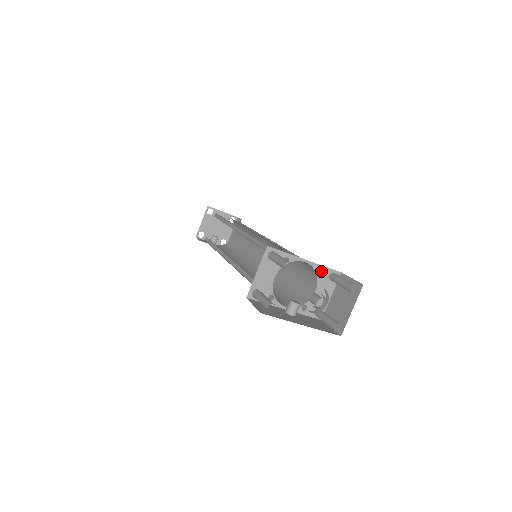
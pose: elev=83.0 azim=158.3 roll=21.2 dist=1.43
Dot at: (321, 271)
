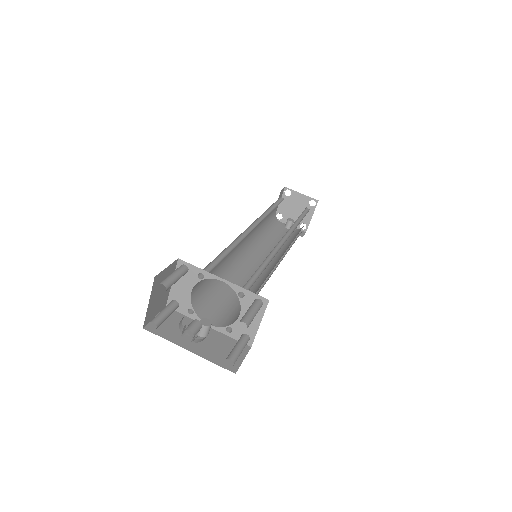
Dot at: (245, 294)
